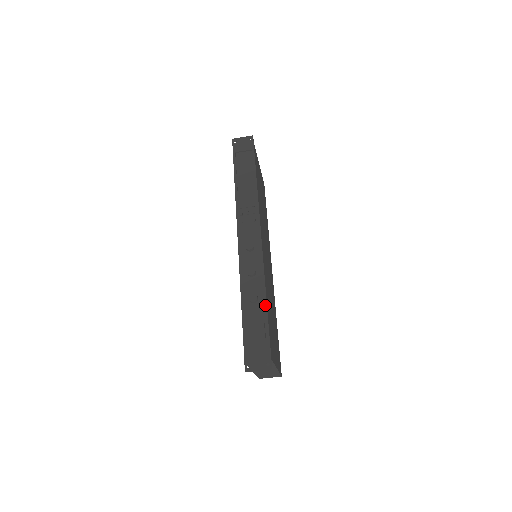
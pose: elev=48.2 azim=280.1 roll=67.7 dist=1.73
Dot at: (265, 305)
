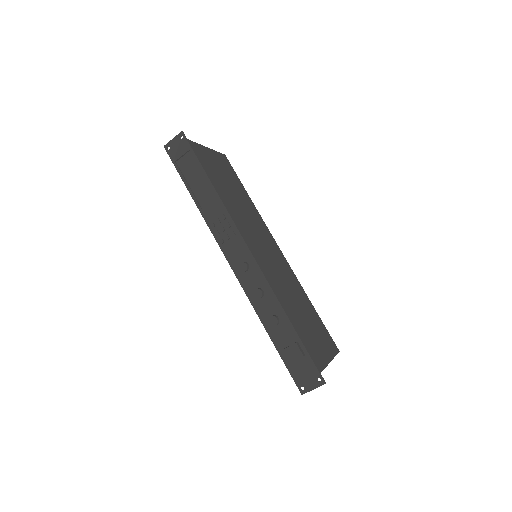
Dot at: (288, 322)
